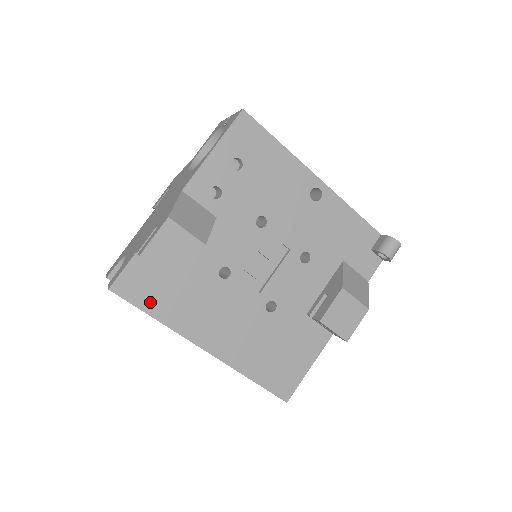
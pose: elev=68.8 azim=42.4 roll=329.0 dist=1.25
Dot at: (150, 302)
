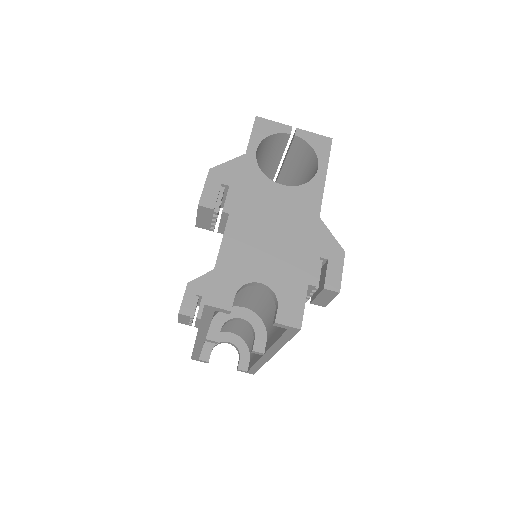
Dot at: occluded
